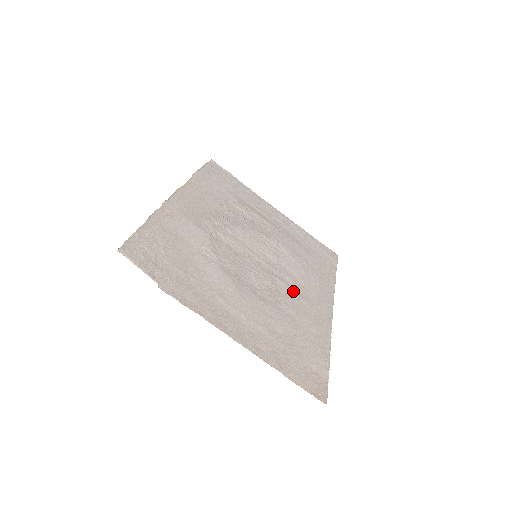
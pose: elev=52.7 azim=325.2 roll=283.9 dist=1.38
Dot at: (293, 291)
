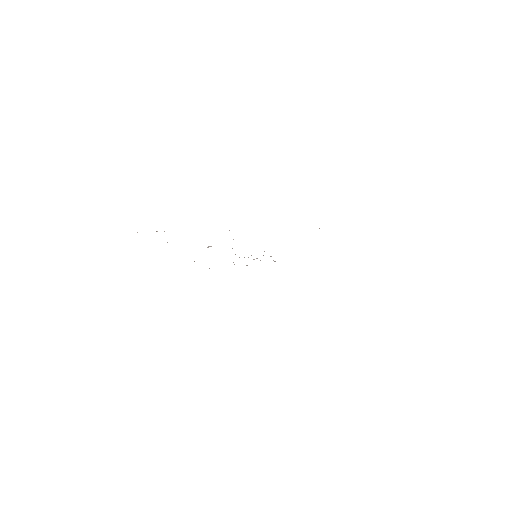
Dot at: occluded
